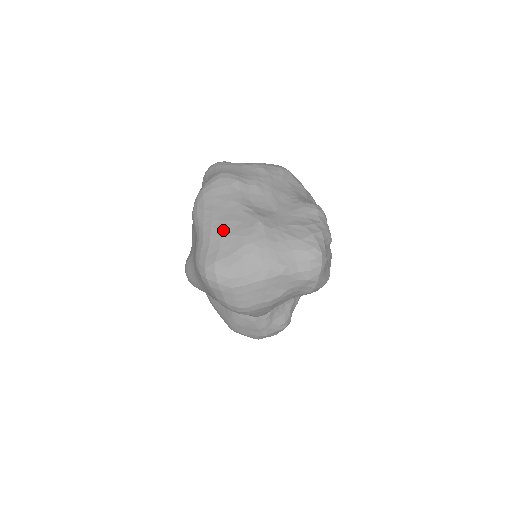
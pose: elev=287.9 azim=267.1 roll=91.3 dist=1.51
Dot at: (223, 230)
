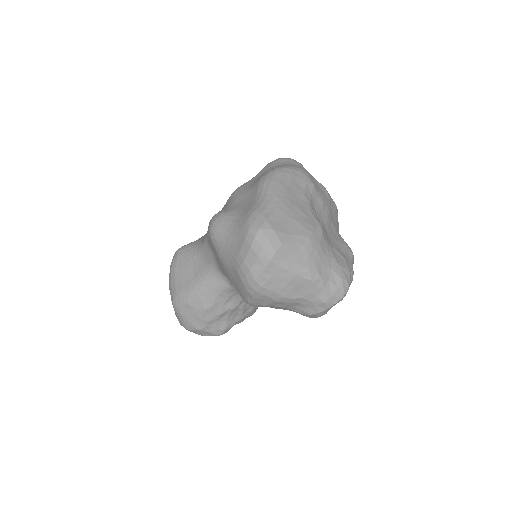
Dot at: (291, 211)
